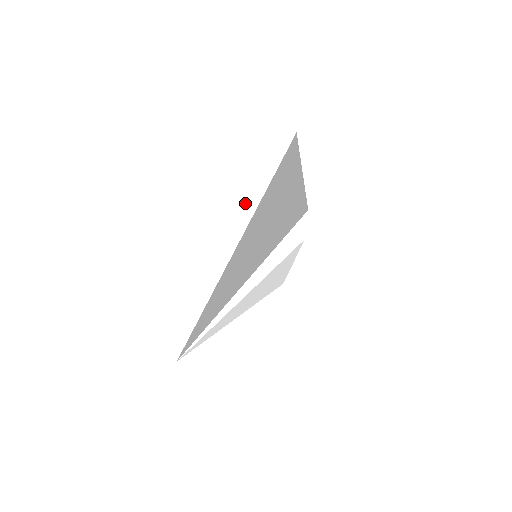
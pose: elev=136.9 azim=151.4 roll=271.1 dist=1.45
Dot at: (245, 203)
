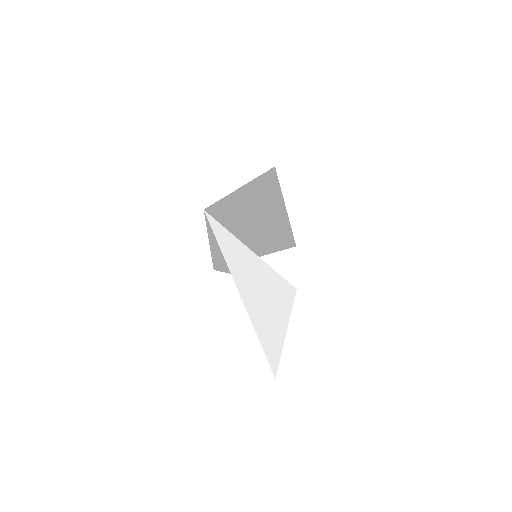
Dot at: occluded
